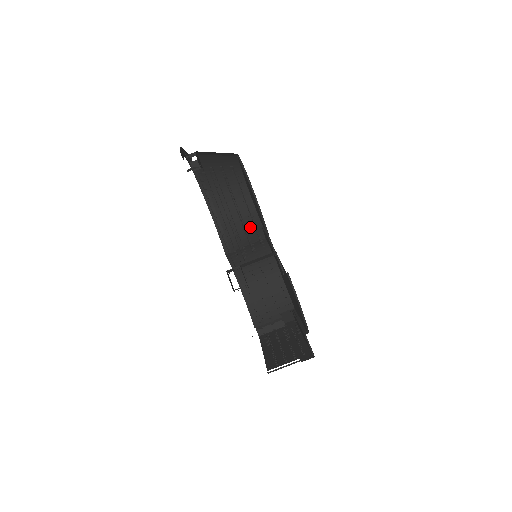
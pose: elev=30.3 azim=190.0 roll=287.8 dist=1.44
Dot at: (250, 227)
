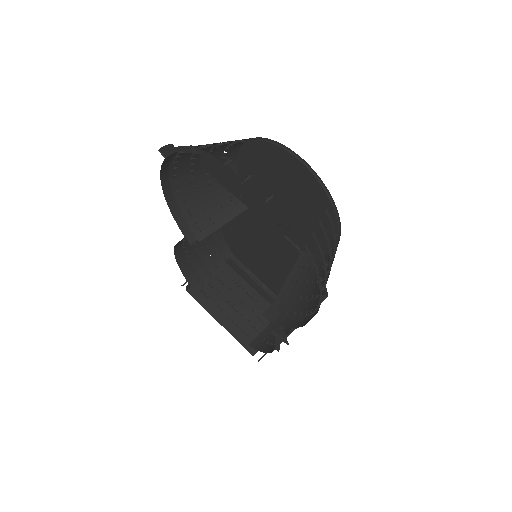
Dot at: (228, 204)
